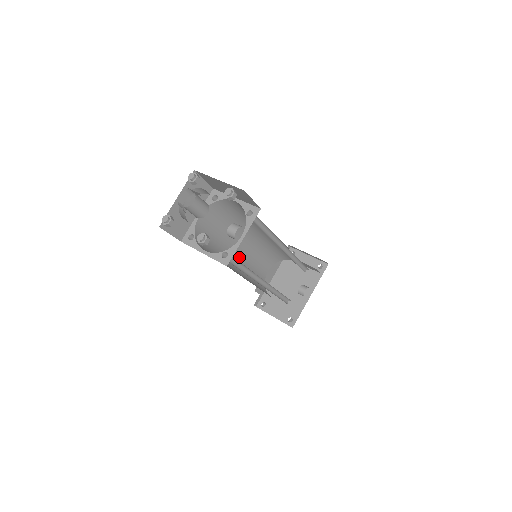
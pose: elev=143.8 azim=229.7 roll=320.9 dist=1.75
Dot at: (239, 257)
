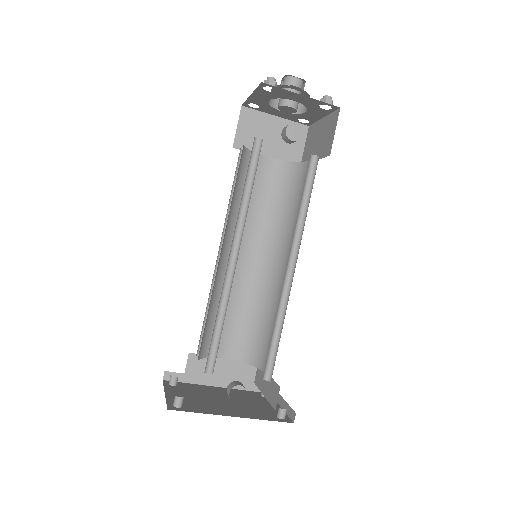
Dot at: occluded
